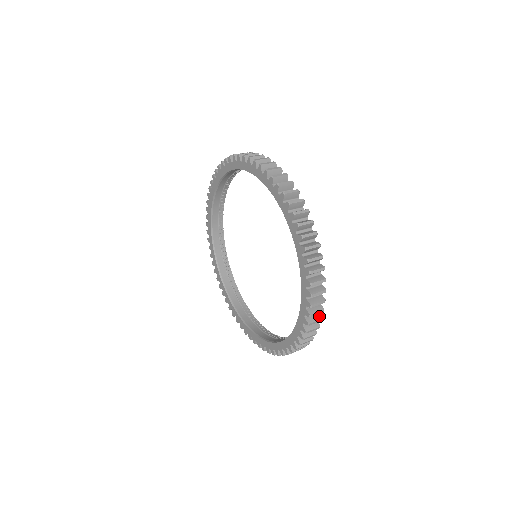
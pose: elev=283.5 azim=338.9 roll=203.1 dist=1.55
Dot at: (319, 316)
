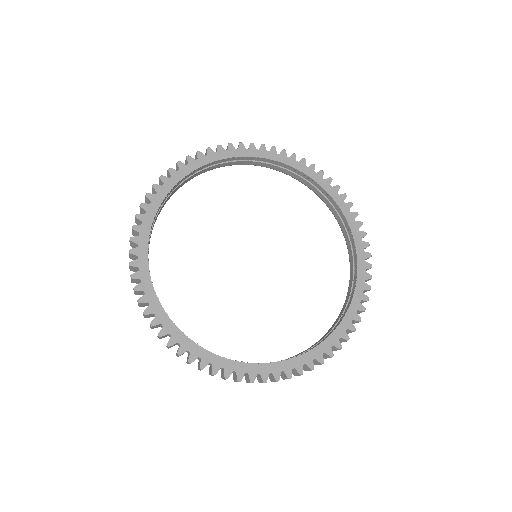
Dot at: (343, 340)
